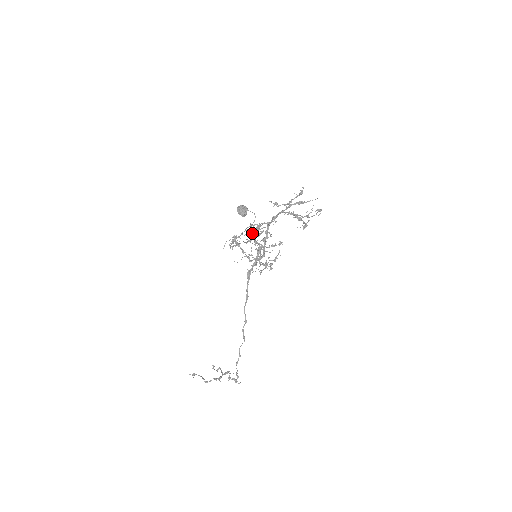
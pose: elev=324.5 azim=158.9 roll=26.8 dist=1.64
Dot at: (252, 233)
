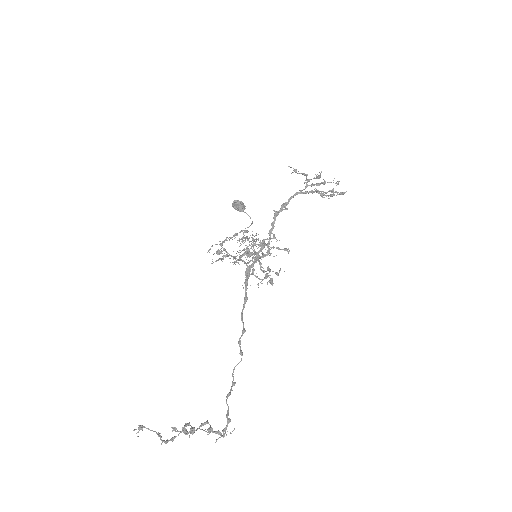
Dot at: (243, 249)
